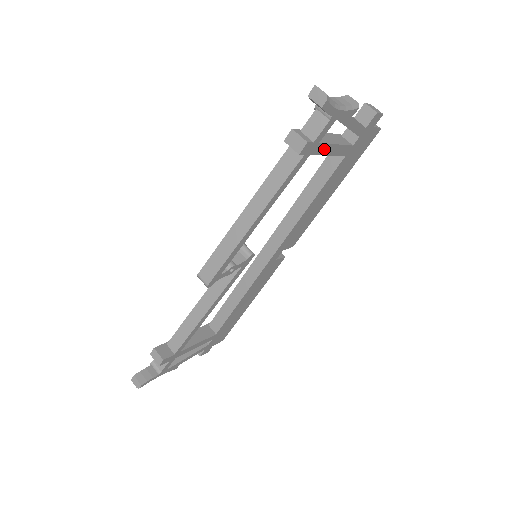
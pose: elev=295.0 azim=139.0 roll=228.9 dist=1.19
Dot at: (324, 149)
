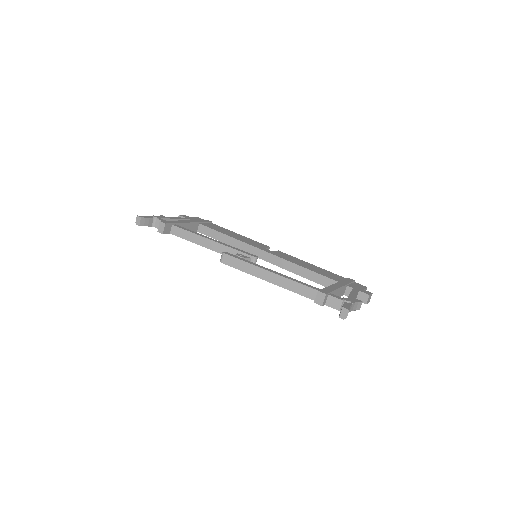
Dot at: occluded
